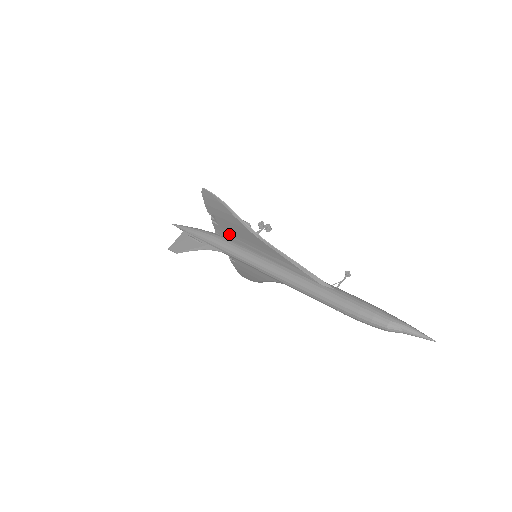
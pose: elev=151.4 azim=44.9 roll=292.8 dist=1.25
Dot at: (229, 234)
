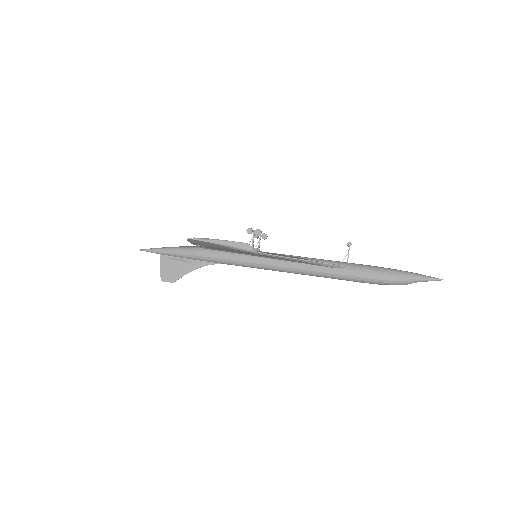
Dot at: (221, 250)
